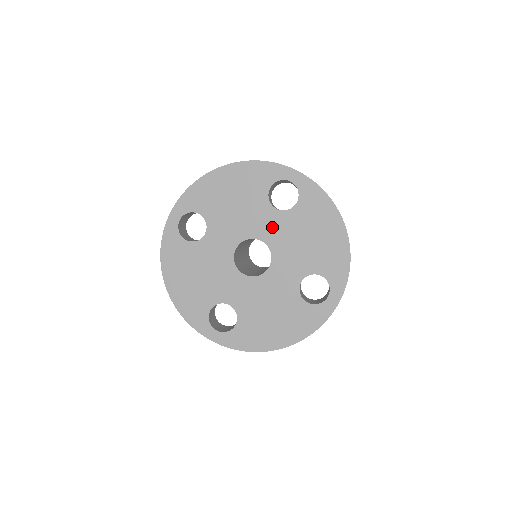
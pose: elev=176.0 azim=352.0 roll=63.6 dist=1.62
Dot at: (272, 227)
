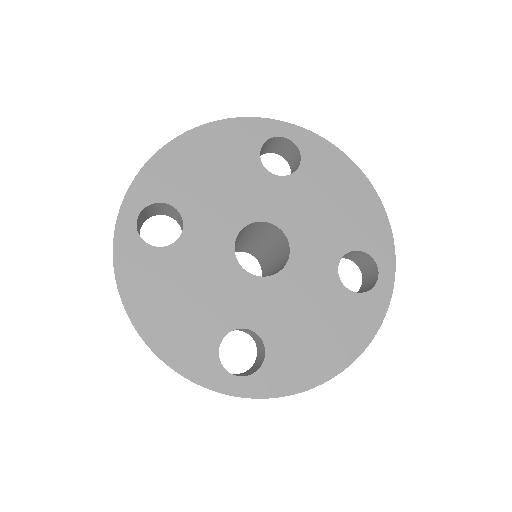
Dot at: (278, 200)
